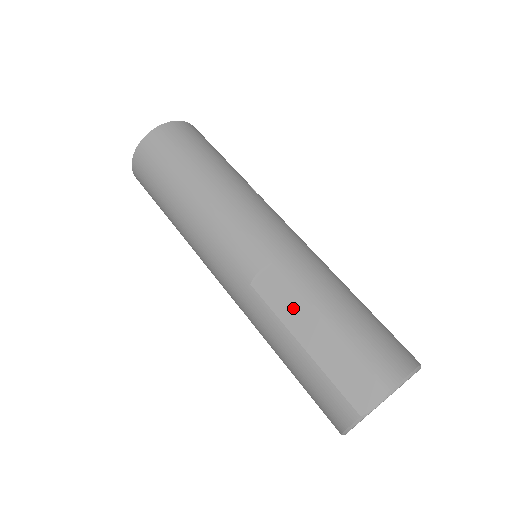
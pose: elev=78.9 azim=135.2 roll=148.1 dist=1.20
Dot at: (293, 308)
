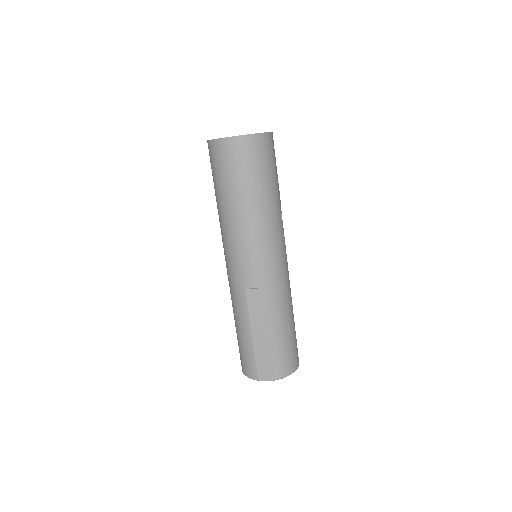
Dot at: (260, 317)
